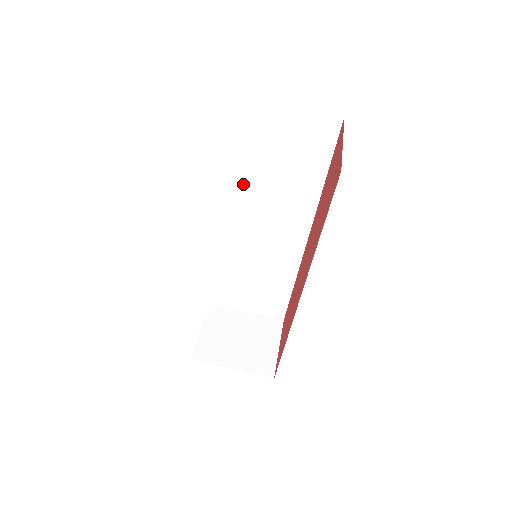
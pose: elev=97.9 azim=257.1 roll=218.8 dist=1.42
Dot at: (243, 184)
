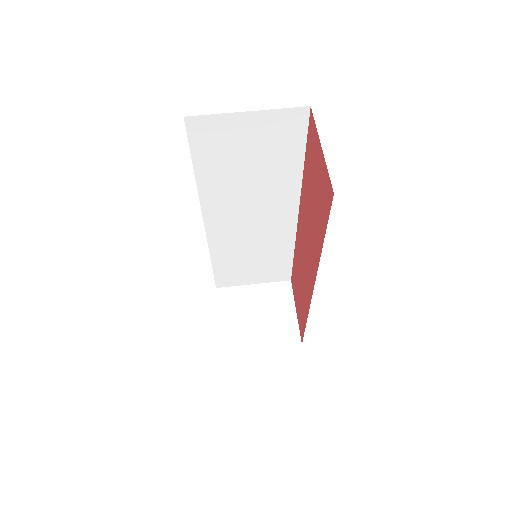
Dot at: (220, 191)
